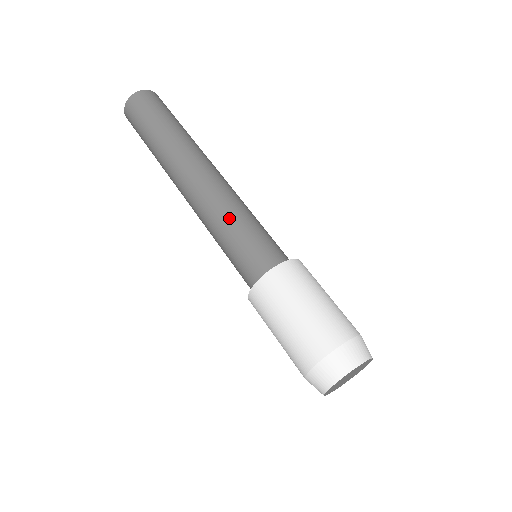
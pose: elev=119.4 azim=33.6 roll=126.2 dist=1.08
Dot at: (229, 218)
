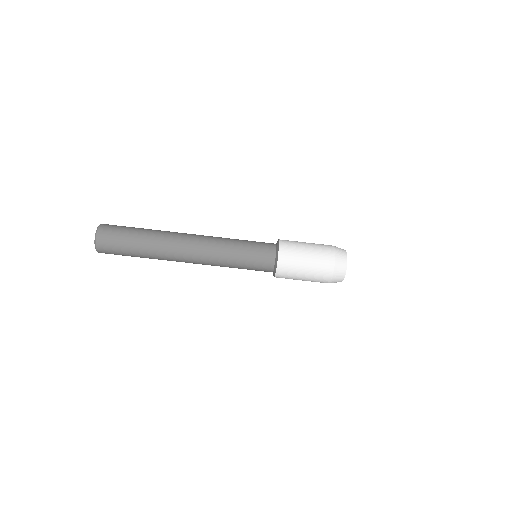
Dot at: (232, 252)
